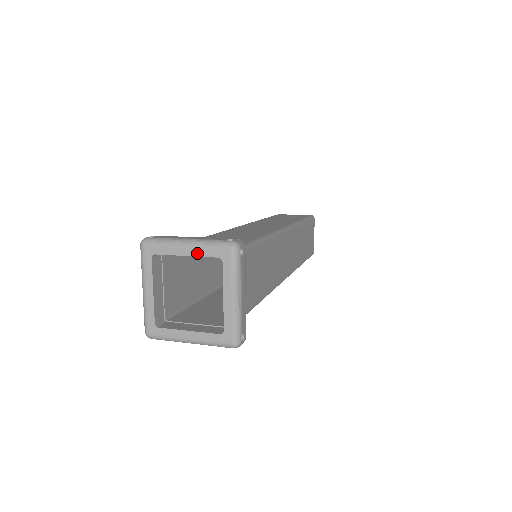
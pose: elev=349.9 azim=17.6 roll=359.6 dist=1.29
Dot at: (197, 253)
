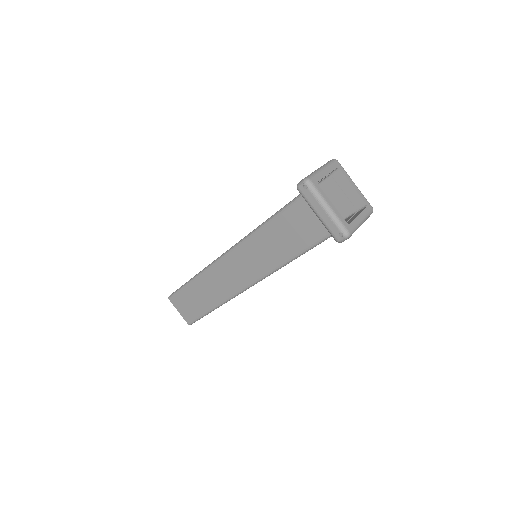
Dot at: (358, 192)
